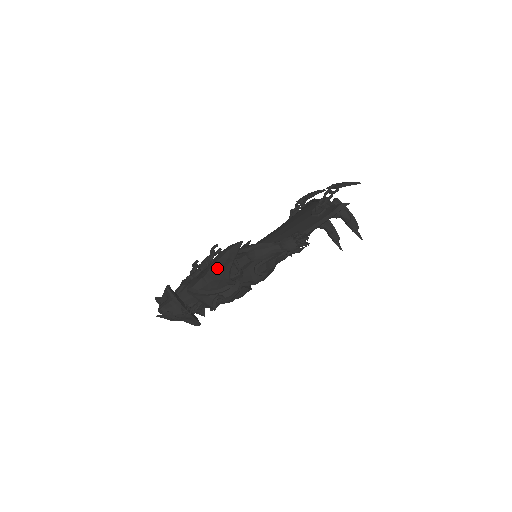
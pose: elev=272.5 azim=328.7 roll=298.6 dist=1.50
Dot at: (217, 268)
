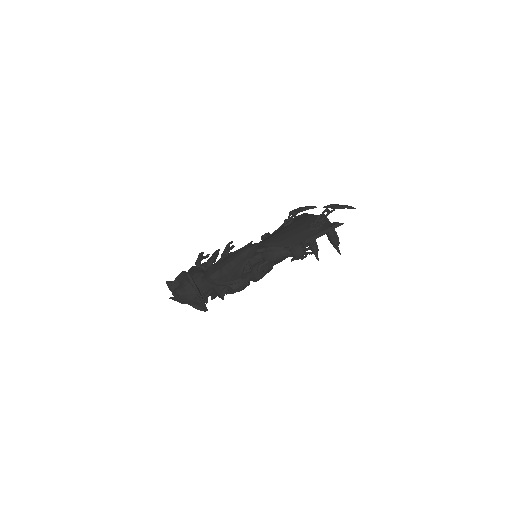
Dot at: (235, 263)
